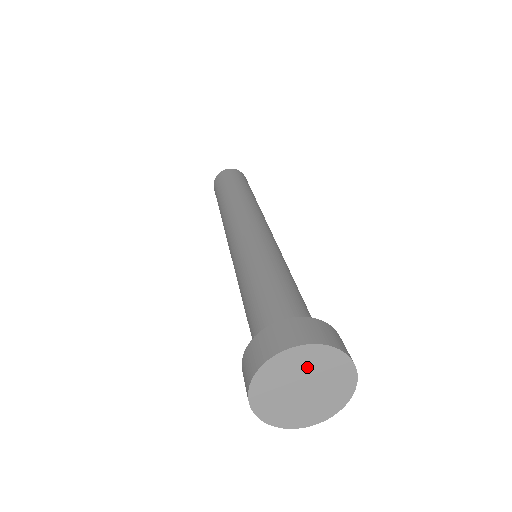
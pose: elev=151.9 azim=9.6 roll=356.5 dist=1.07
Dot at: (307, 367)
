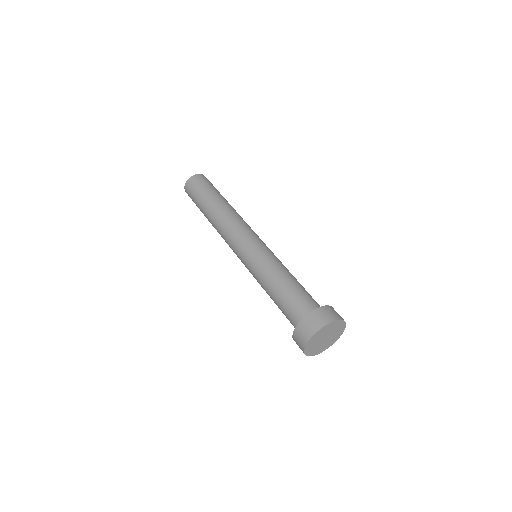
Dot at: (332, 329)
